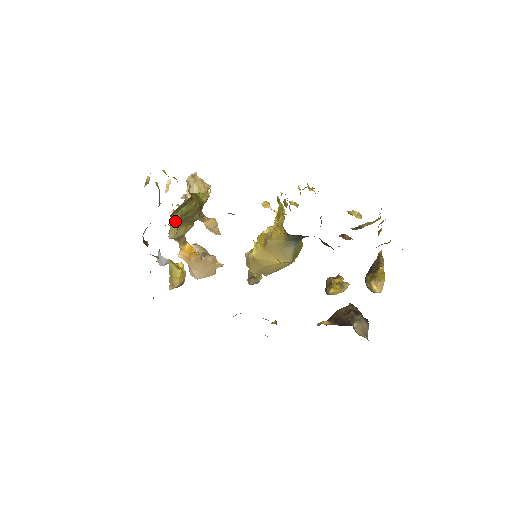
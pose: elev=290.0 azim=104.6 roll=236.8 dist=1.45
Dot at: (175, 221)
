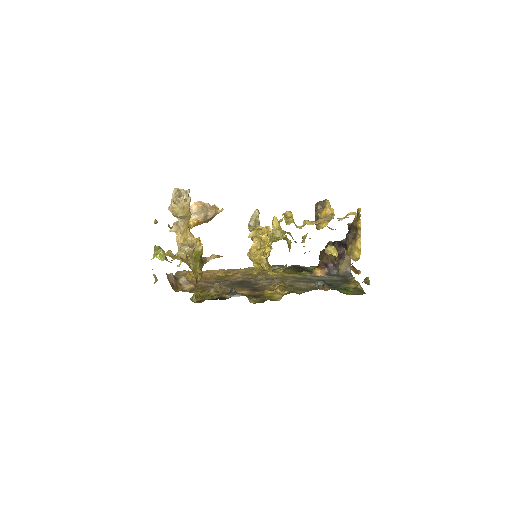
Dot at: (194, 297)
